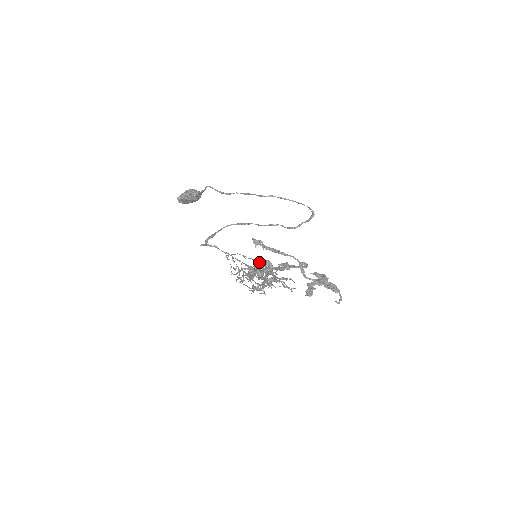
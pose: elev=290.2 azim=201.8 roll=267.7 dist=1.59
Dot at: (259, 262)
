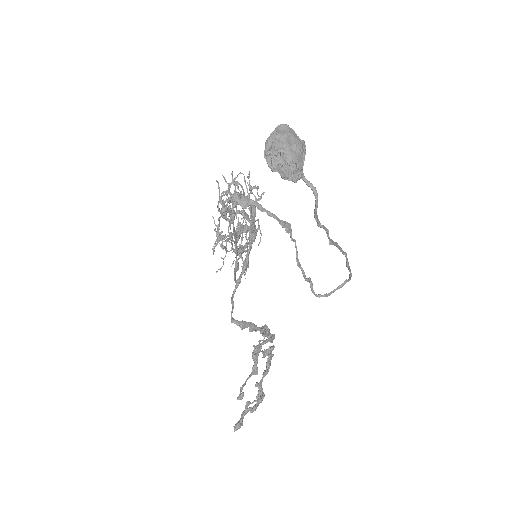
Dot at: occluded
